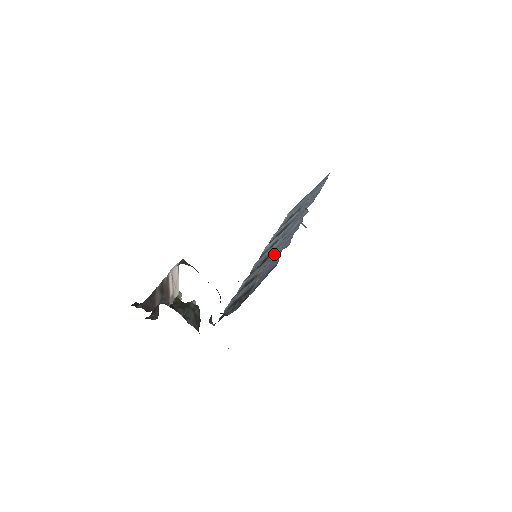
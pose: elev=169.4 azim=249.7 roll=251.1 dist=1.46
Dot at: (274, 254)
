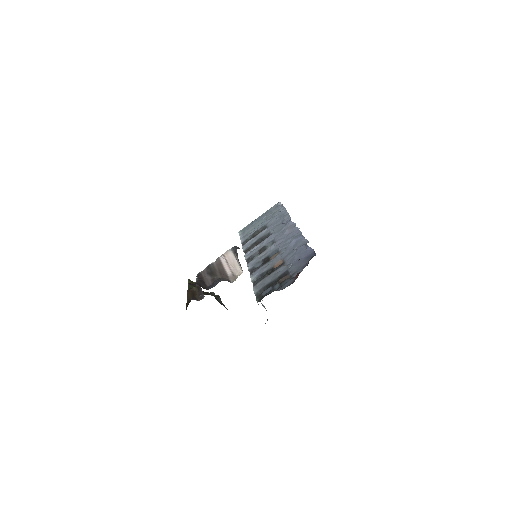
Dot at: (286, 251)
